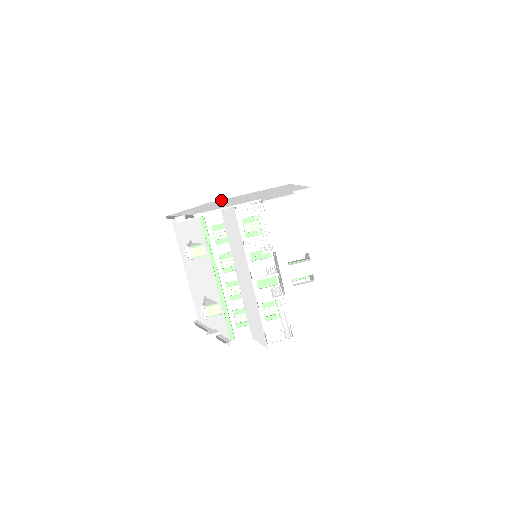
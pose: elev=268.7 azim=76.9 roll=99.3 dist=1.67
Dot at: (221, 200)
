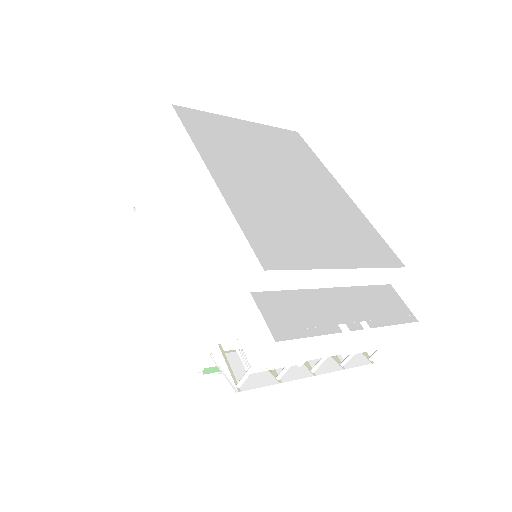
Dot at: (144, 208)
